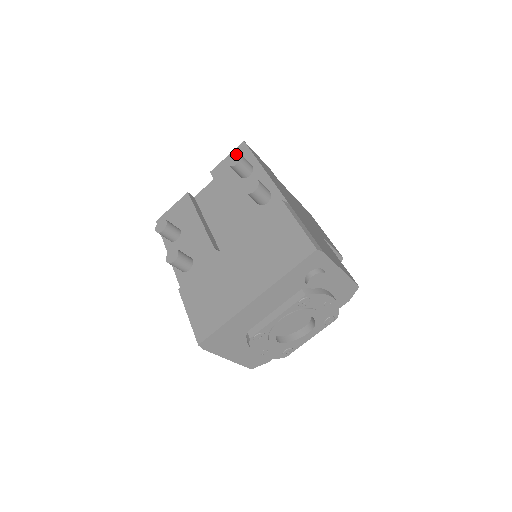
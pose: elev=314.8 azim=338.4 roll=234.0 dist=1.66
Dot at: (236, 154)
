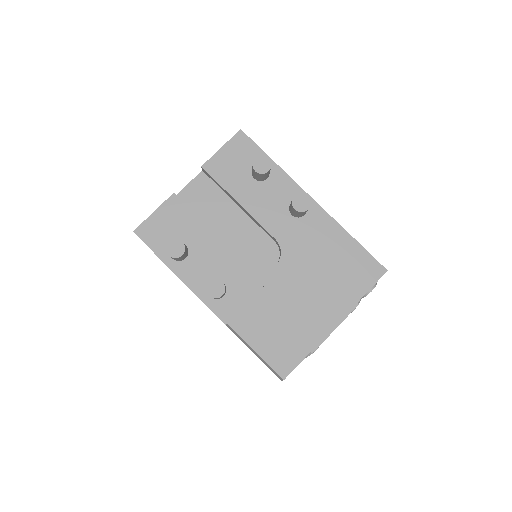
Dot at: (262, 158)
